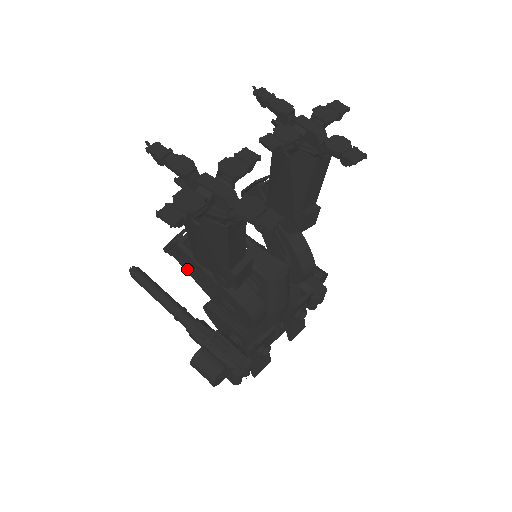
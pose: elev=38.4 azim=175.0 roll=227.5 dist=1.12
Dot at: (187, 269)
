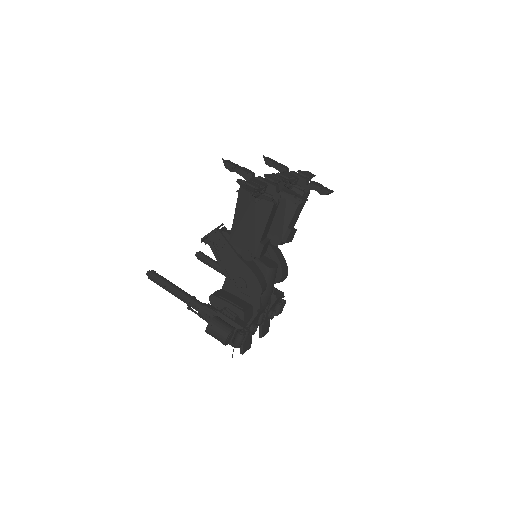
Dot at: (217, 253)
